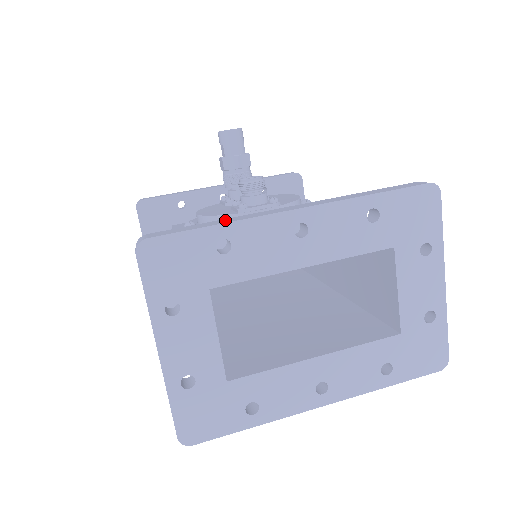
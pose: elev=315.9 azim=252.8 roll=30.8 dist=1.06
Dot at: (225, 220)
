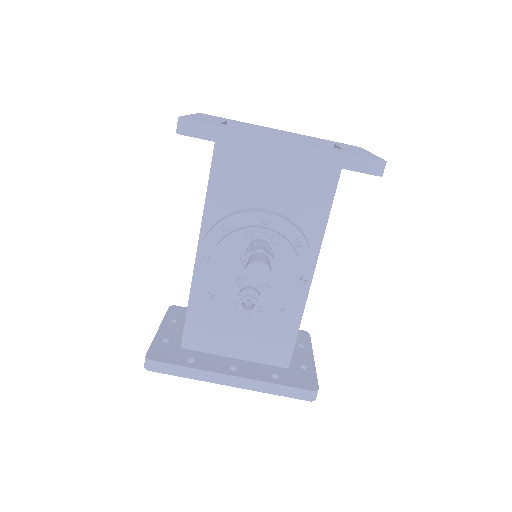
Dot at: (192, 373)
